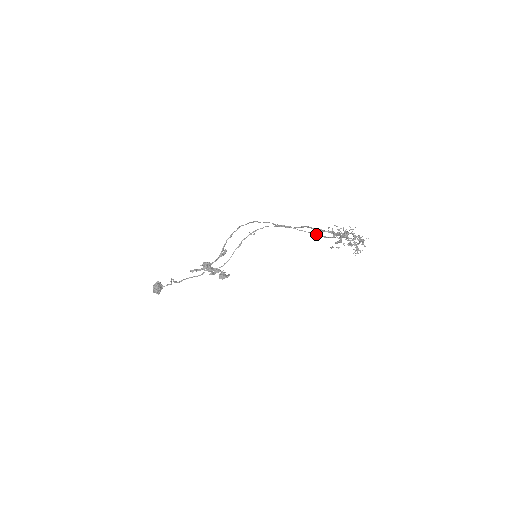
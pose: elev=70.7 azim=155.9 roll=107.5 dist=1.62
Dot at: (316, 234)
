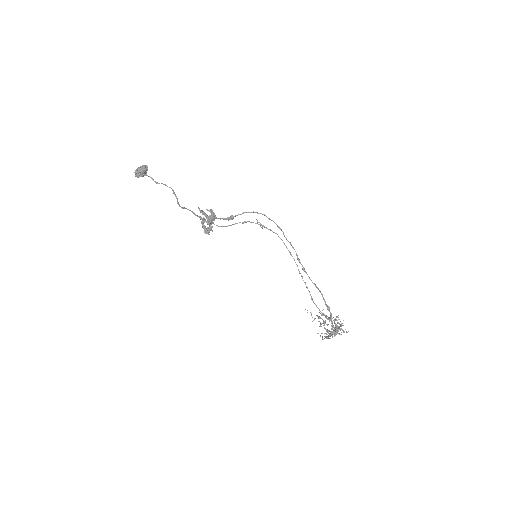
Dot at: (308, 290)
